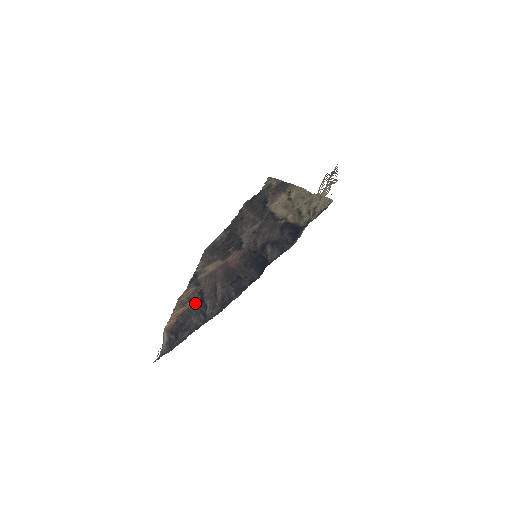
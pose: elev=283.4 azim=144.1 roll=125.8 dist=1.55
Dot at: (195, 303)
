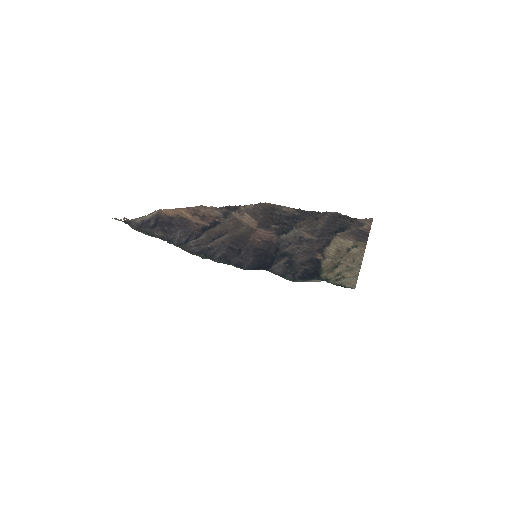
Dot at: (199, 224)
